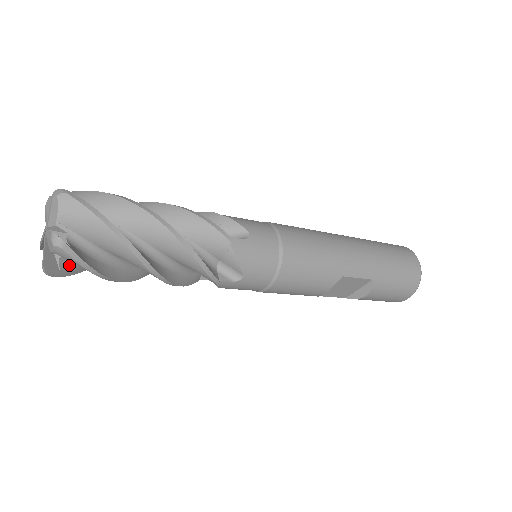
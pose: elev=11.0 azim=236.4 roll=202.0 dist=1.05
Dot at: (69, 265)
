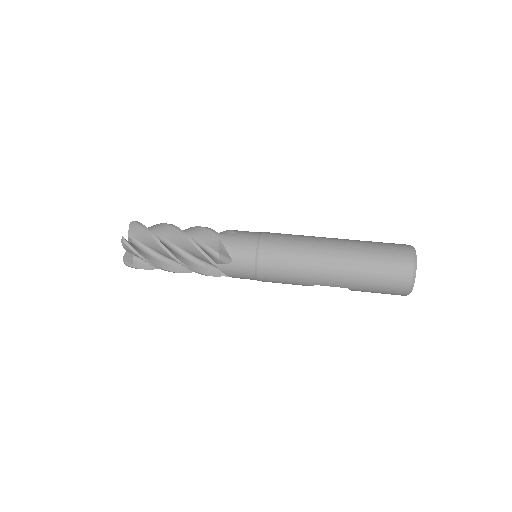
Dot at: occluded
